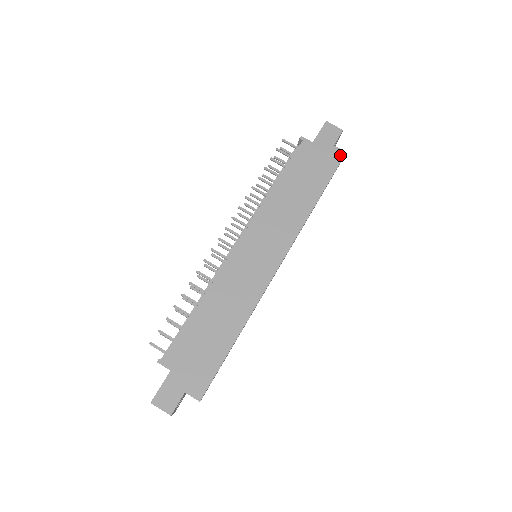
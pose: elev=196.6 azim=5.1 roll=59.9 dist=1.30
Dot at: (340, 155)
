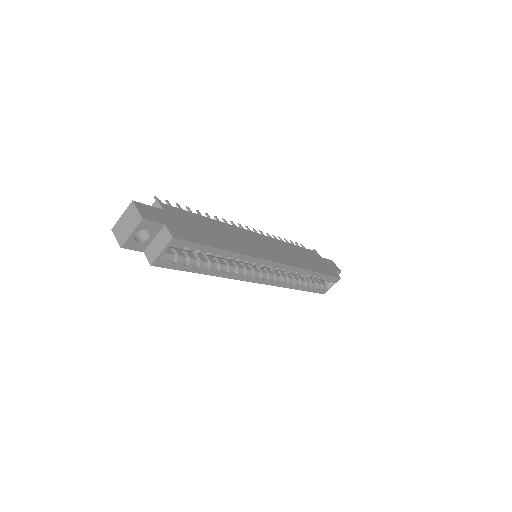
Dot at: (337, 275)
